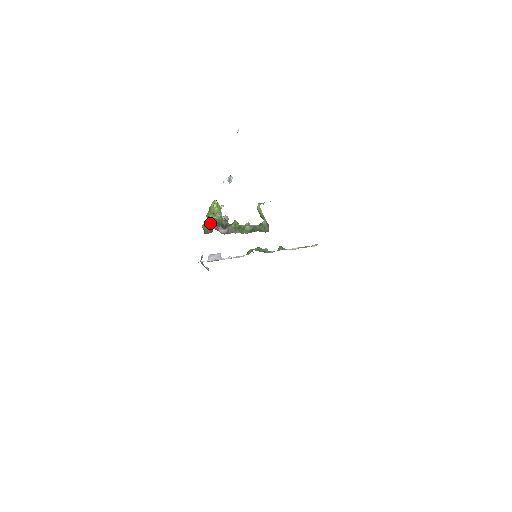
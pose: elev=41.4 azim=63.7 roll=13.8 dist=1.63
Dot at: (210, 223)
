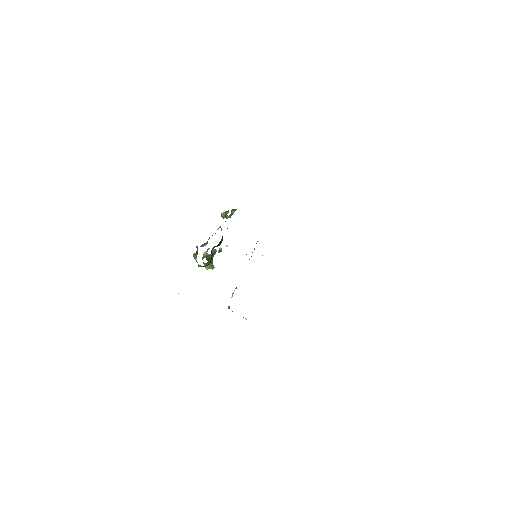
Dot at: (196, 253)
